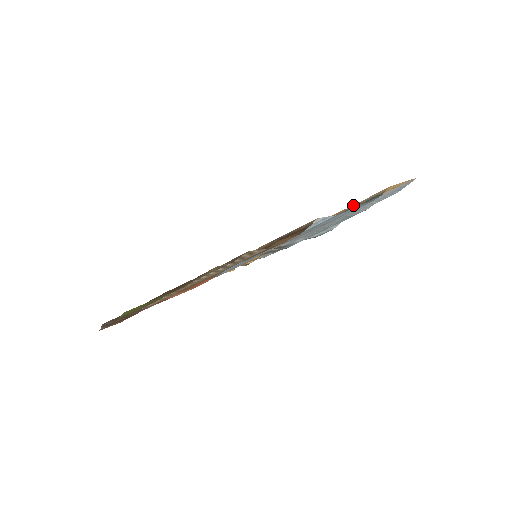
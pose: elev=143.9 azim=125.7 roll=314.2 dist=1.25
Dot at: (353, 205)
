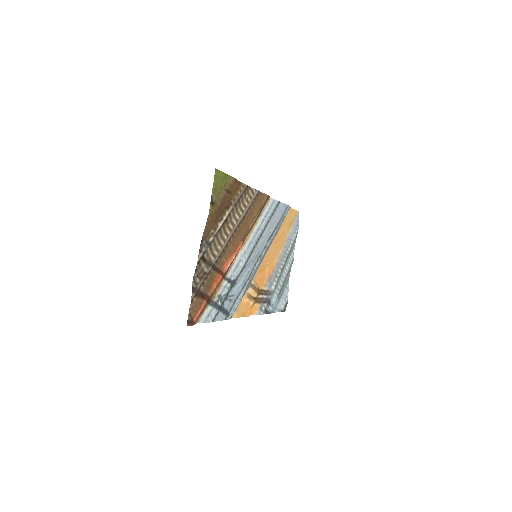
Dot at: (282, 222)
